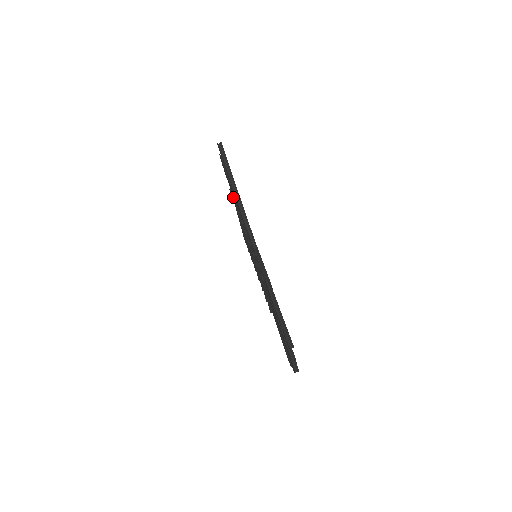
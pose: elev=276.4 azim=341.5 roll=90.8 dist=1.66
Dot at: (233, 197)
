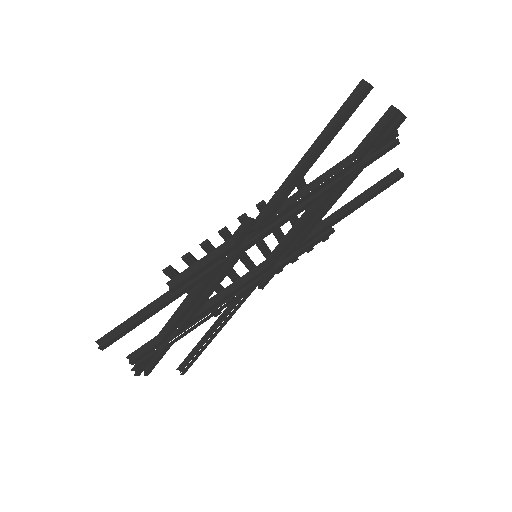
Dot at: occluded
